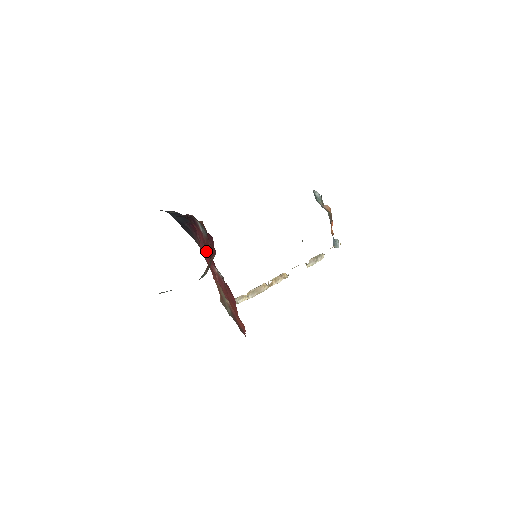
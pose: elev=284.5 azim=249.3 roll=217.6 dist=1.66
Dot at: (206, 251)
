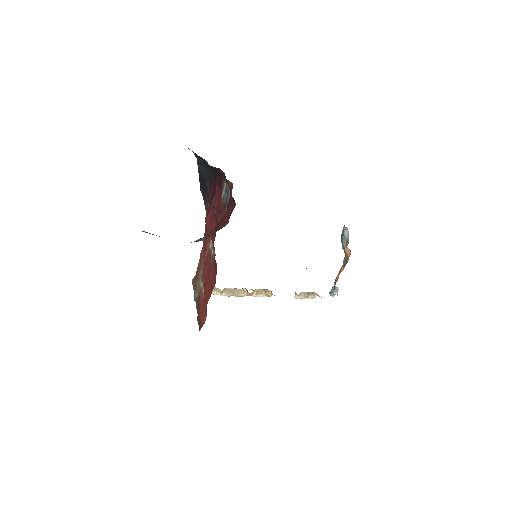
Dot at: (213, 219)
